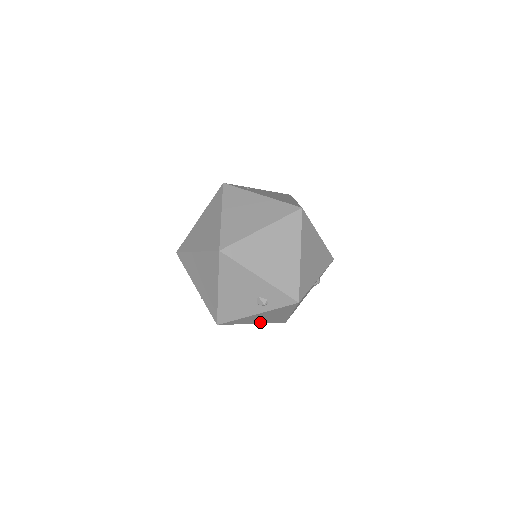
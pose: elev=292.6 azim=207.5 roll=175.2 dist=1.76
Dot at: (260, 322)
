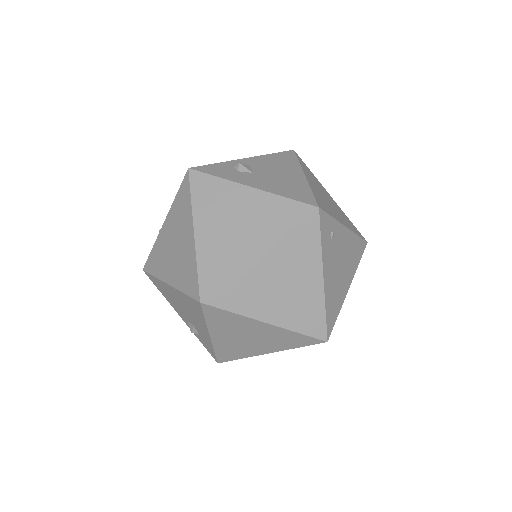
Dot at: occluded
